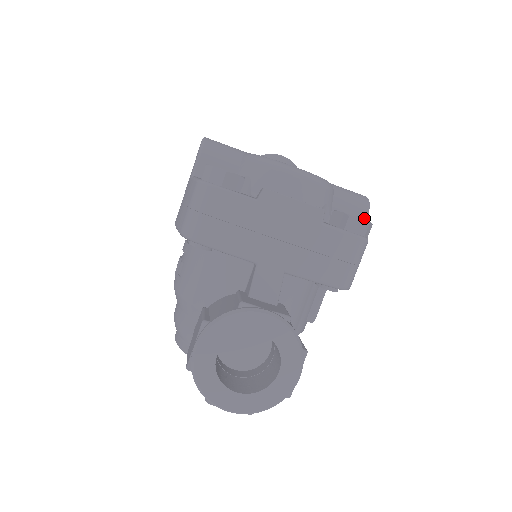
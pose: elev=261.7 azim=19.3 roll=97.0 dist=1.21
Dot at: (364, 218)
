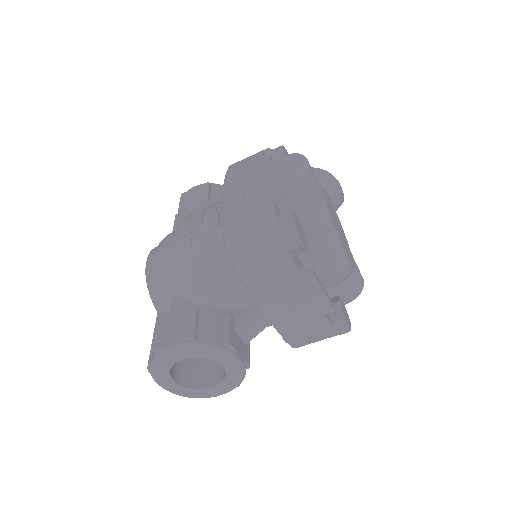
Dot at: (349, 301)
